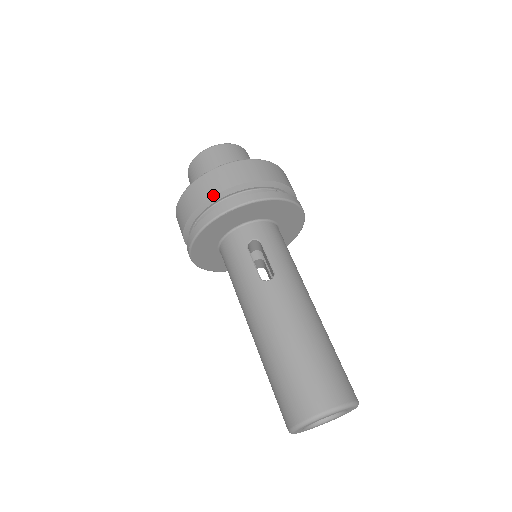
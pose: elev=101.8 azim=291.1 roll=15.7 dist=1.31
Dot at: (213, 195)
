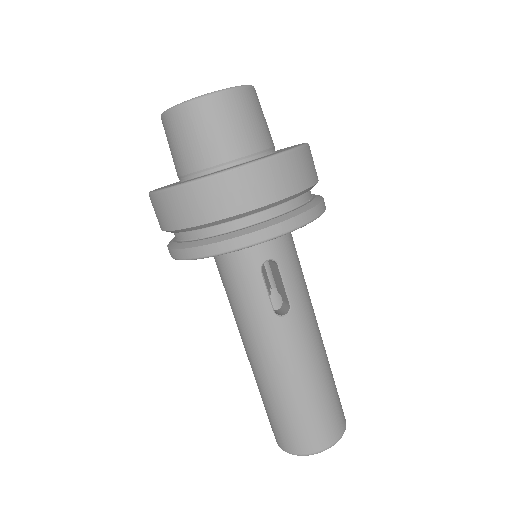
Dot at: (234, 215)
